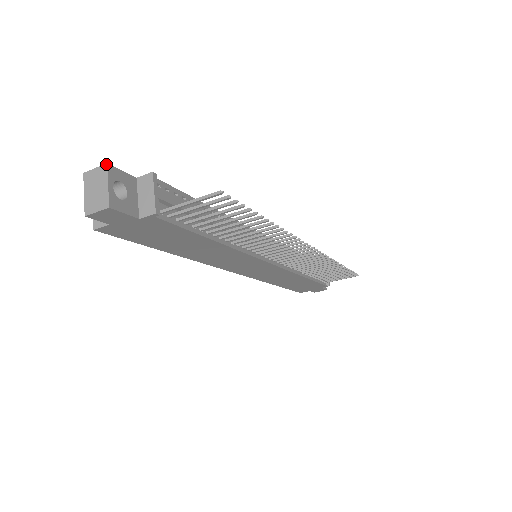
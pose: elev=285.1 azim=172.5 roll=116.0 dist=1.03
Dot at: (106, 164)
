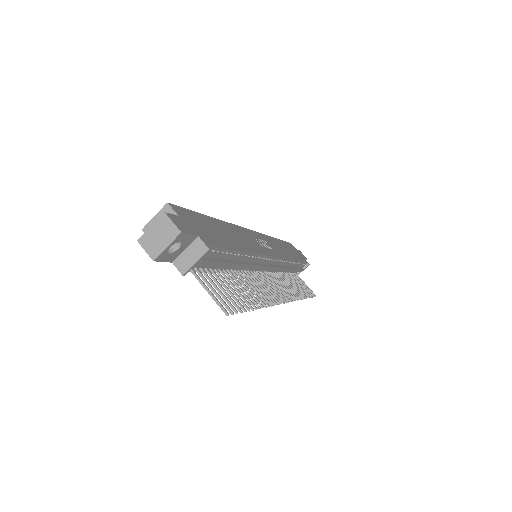
Dot at: (180, 232)
